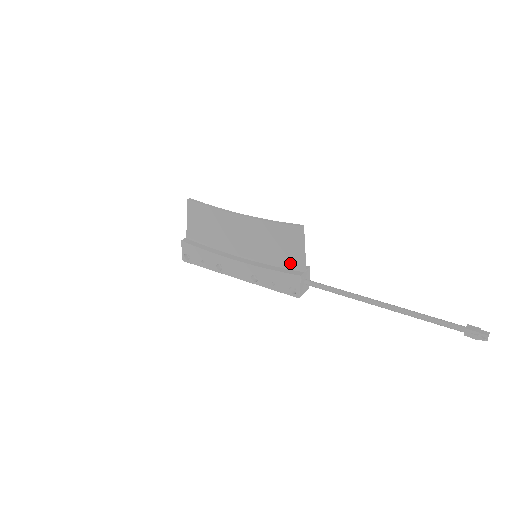
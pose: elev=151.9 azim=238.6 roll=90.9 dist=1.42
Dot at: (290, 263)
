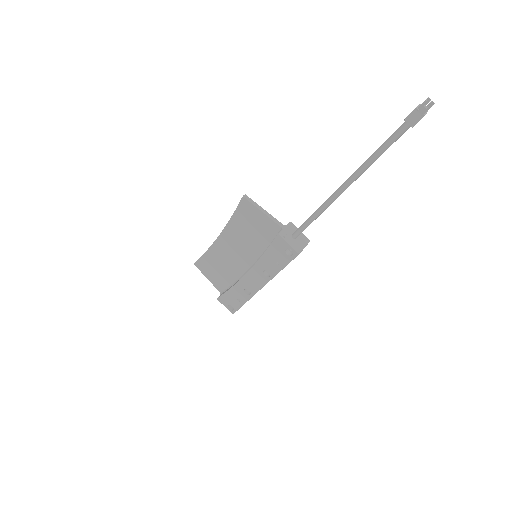
Dot at: (271, 234)
